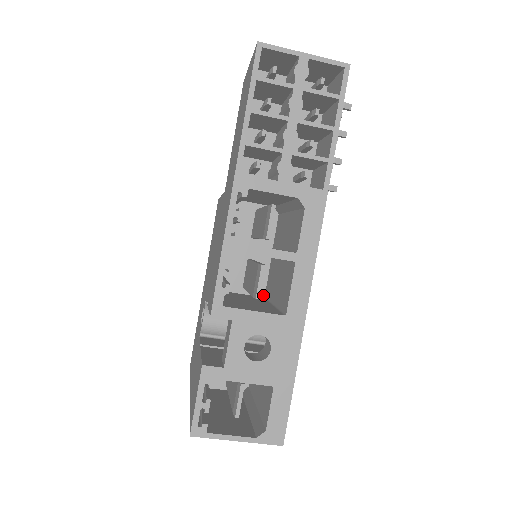
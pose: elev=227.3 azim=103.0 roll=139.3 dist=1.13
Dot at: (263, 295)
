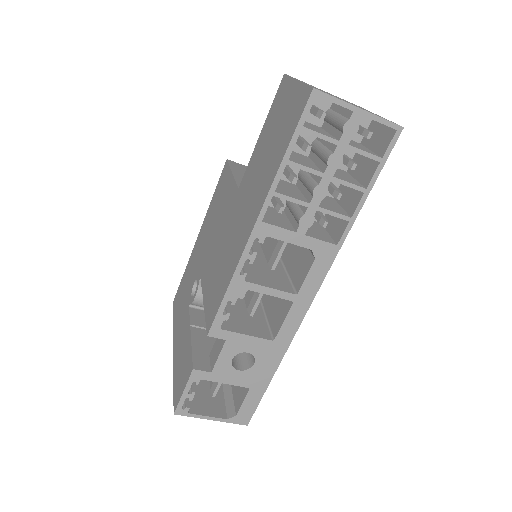
Dot at: occluded
